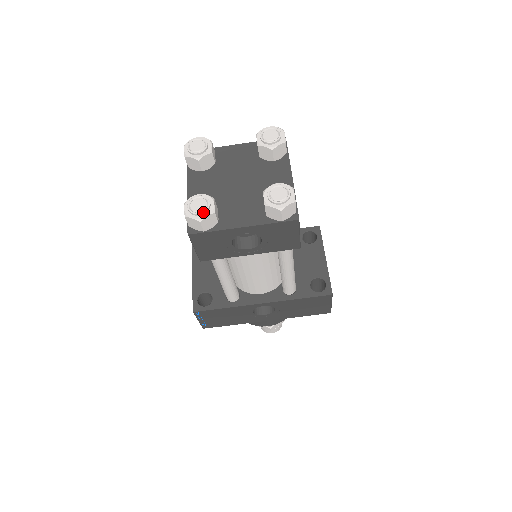
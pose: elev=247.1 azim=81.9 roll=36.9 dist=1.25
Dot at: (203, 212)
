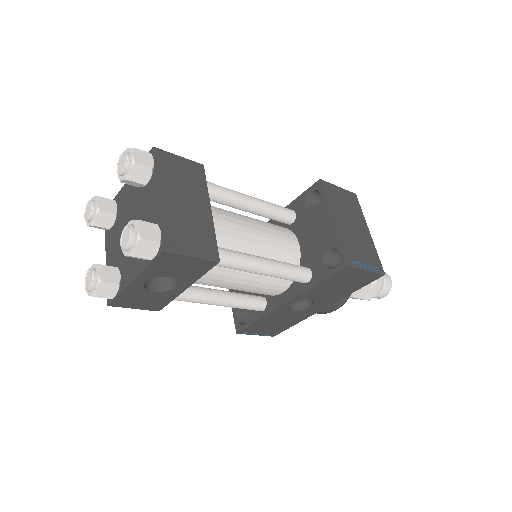
Dot at: (91, 287)
